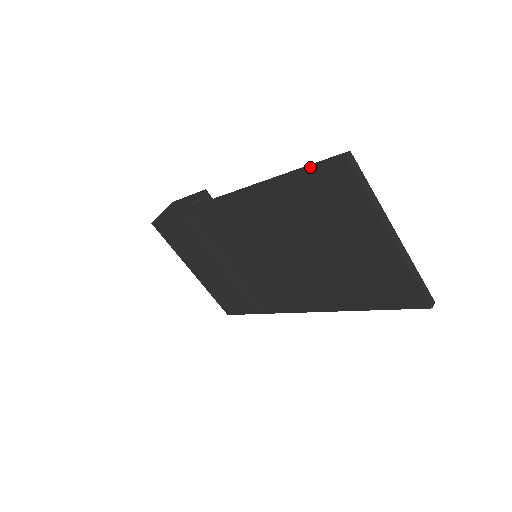
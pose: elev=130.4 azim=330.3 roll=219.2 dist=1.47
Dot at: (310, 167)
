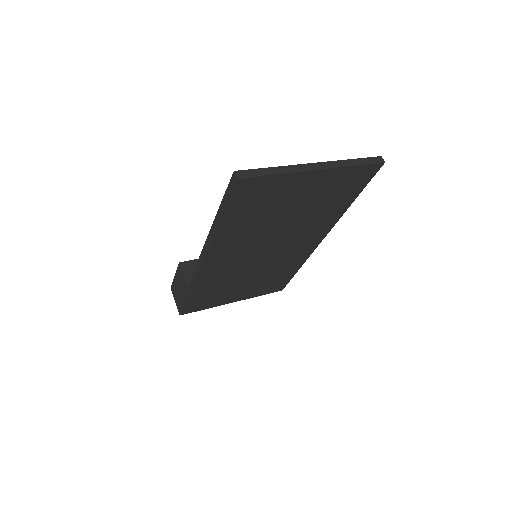
Dot at: (225, 203)
